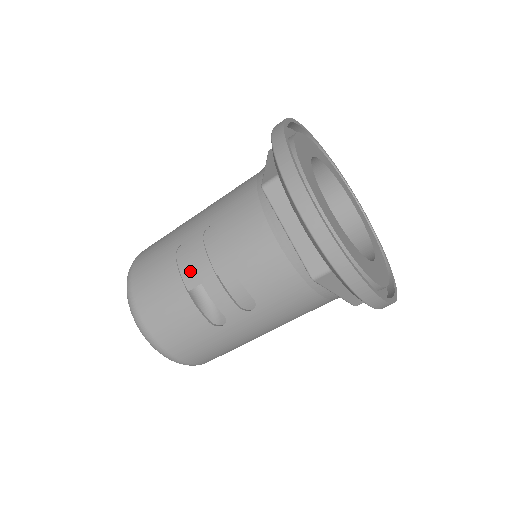
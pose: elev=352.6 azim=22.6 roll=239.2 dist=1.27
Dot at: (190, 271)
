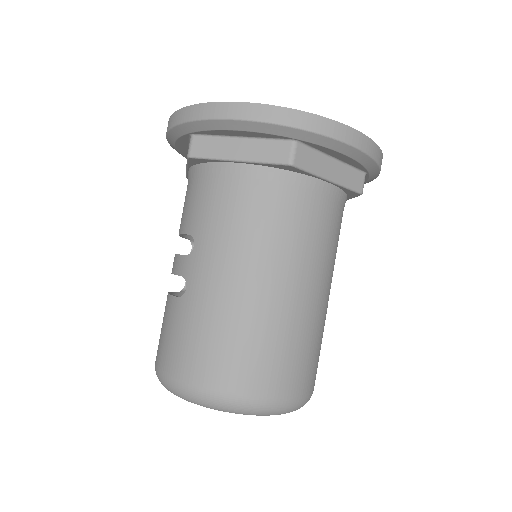
Dot at: occluded
